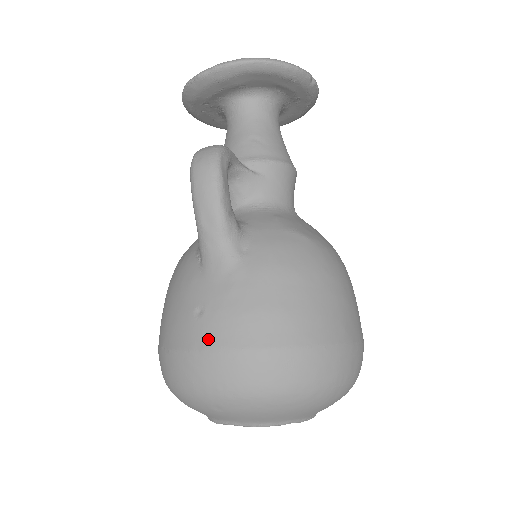
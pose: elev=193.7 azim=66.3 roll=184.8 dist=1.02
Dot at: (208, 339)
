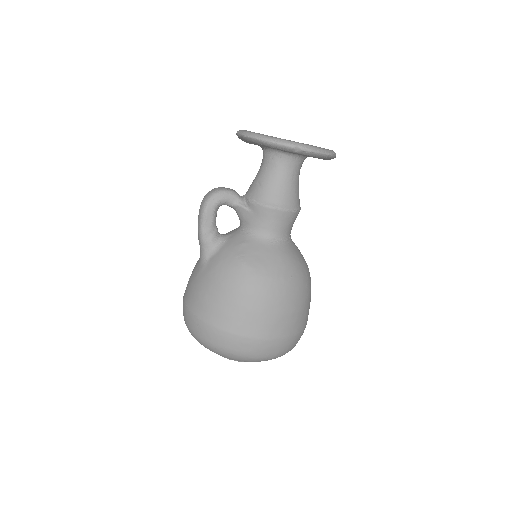
Dot at: (185, 294)
